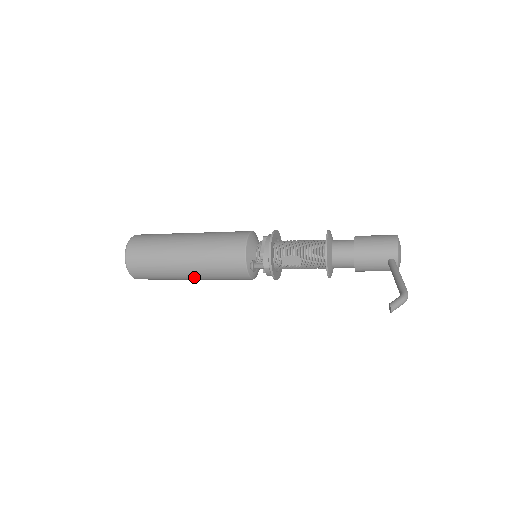
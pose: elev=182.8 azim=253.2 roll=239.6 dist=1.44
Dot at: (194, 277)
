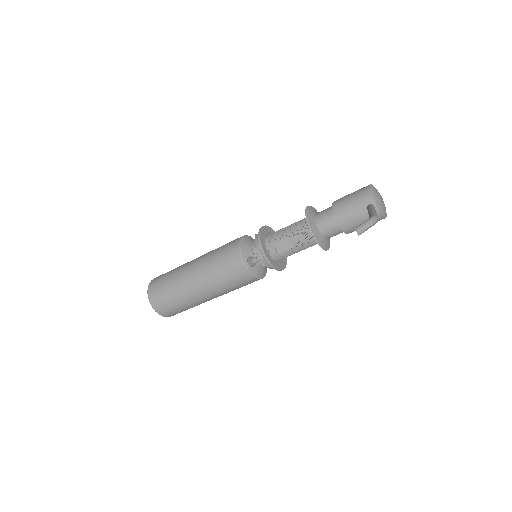
Dot at: (208, 294)
